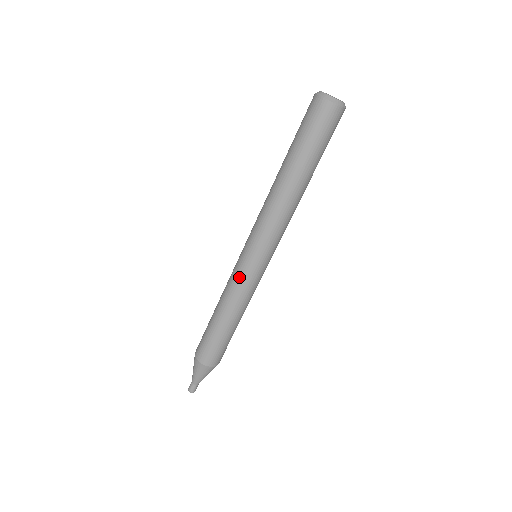
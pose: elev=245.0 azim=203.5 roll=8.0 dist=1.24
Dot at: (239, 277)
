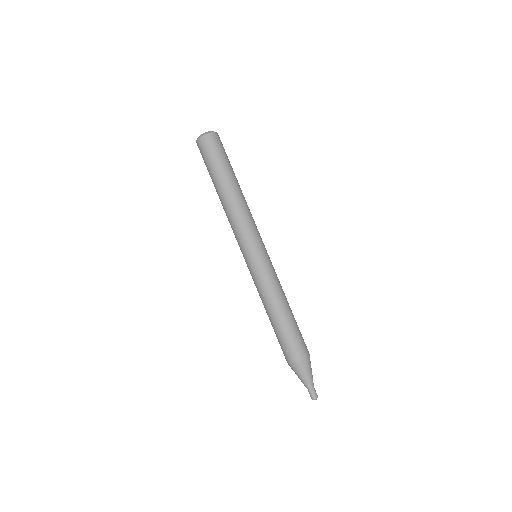
Dot at: (266, 271)
